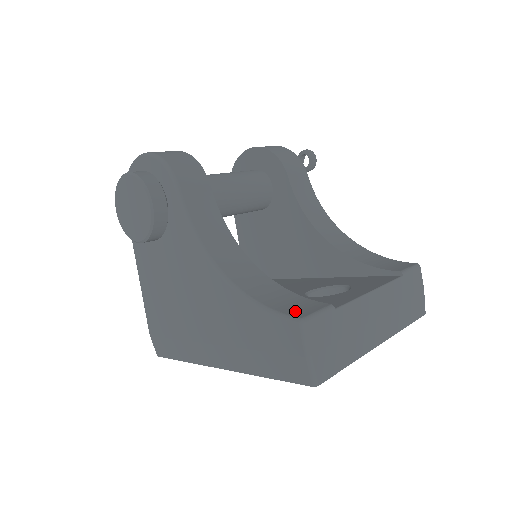
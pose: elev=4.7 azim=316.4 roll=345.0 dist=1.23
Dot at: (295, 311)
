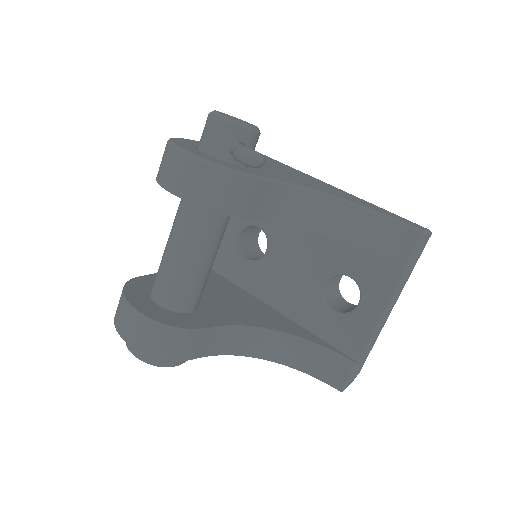
Dot at: (332, 378)
